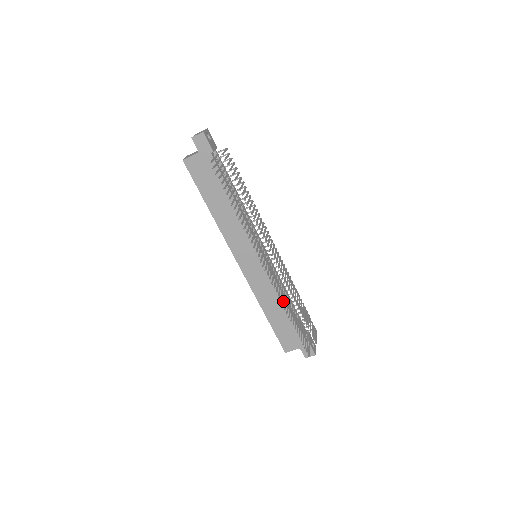
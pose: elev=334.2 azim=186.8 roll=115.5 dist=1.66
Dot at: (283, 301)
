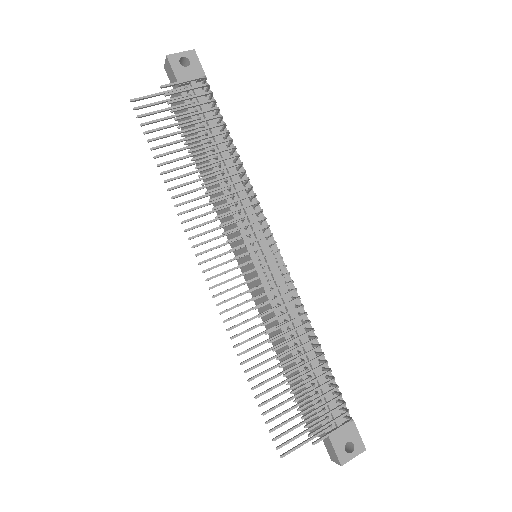
Dot at: occluded
